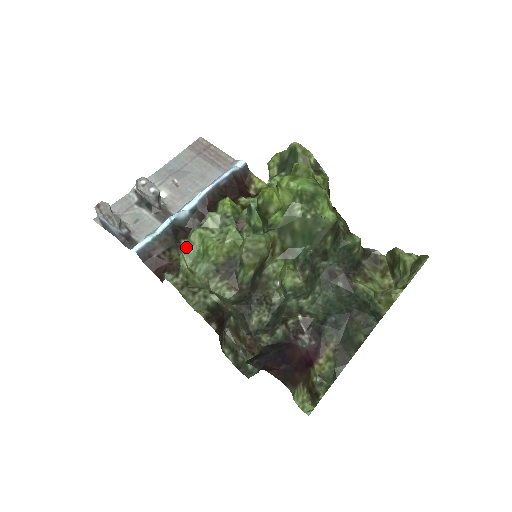
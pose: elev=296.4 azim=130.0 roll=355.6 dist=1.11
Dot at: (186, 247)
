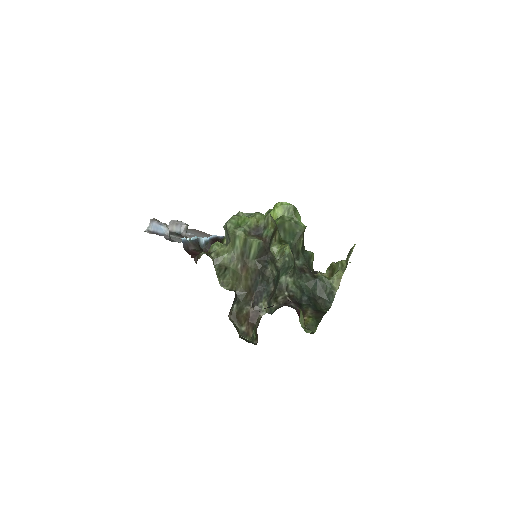
Dot at: (230, 220)
